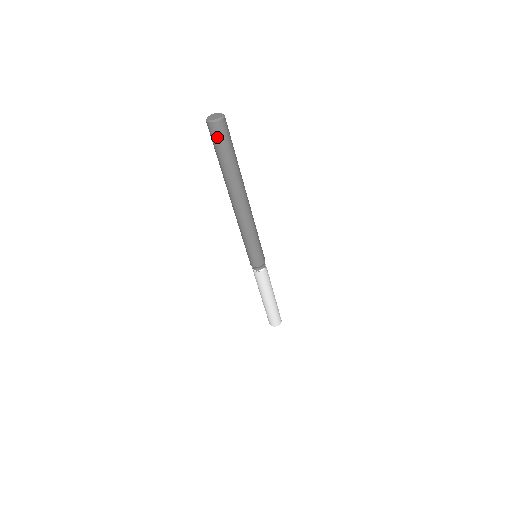
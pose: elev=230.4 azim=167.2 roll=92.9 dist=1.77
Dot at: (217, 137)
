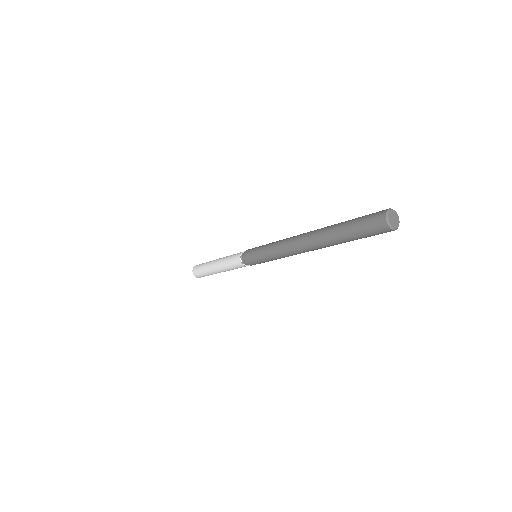
Dot at: occluded
